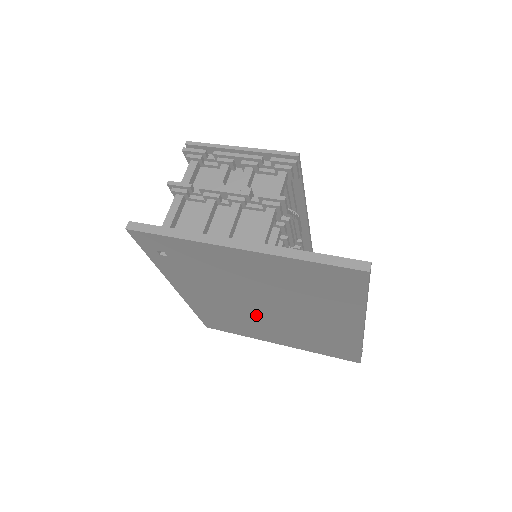
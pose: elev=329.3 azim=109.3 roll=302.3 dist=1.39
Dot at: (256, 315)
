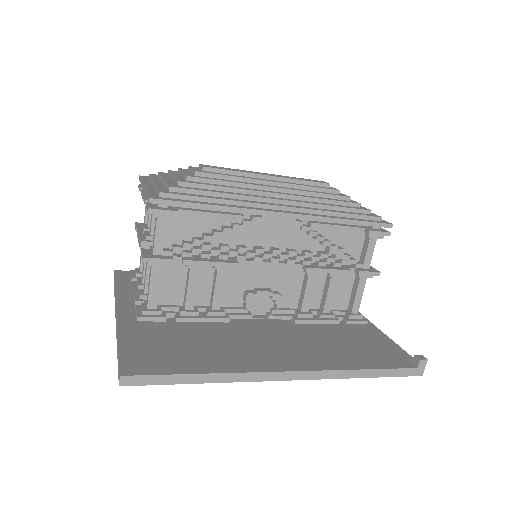
Dot at: occluded
